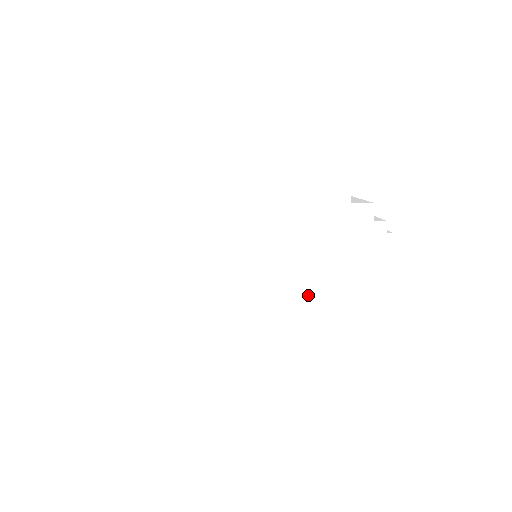
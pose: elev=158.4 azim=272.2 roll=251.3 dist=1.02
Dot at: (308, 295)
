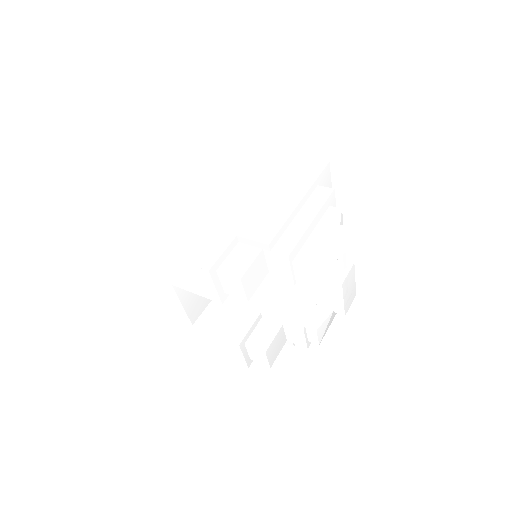
Dot at: (262, 213)
